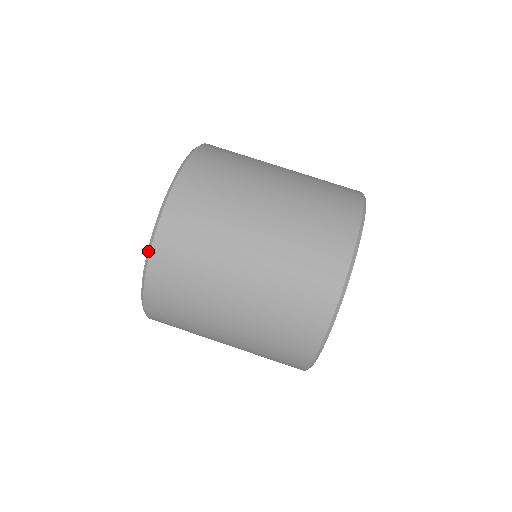
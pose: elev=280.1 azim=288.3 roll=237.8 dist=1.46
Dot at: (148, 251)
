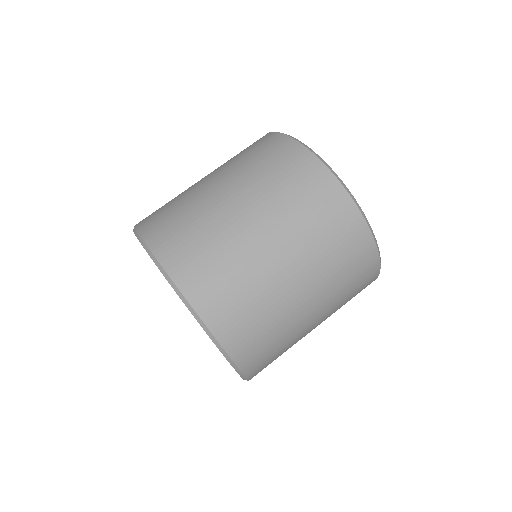
Dot at: (154, 261)
